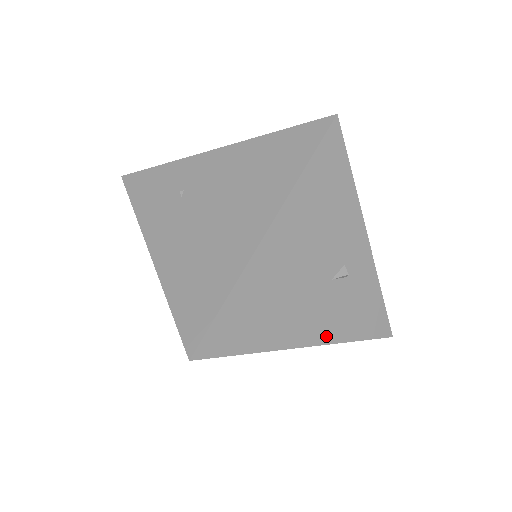
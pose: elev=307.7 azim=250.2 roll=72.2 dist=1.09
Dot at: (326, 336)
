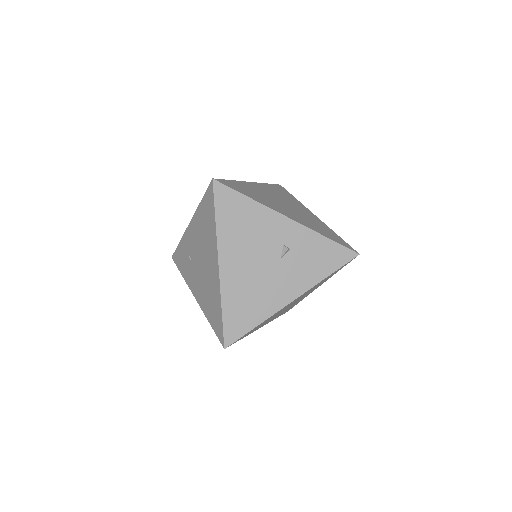
Dot at: (302, 288)
